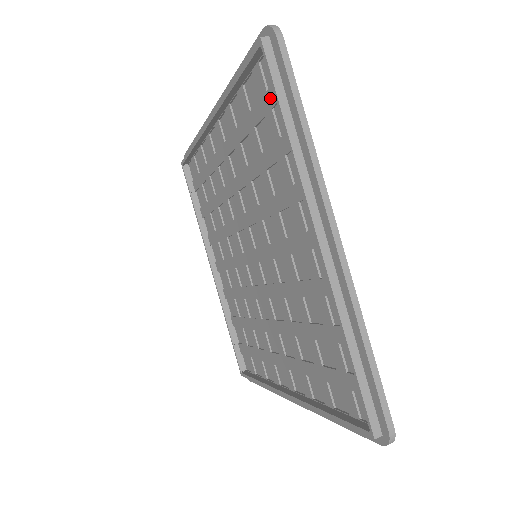
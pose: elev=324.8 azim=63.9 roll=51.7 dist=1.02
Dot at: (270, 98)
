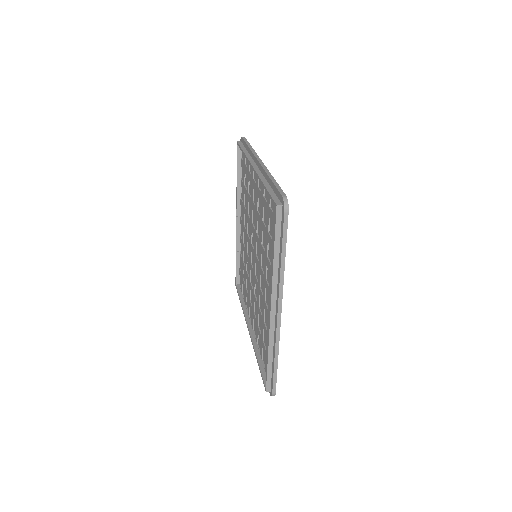
Dot at: occluded
